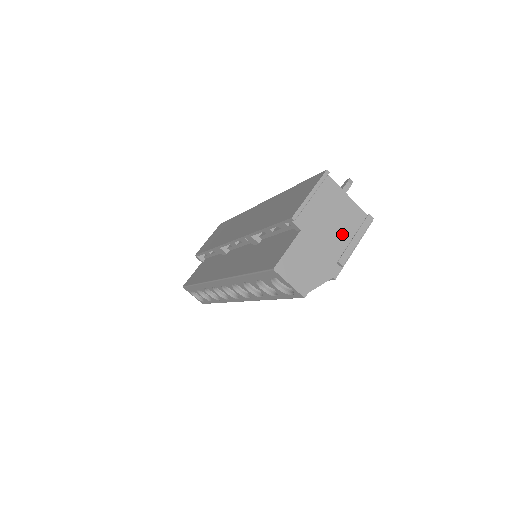
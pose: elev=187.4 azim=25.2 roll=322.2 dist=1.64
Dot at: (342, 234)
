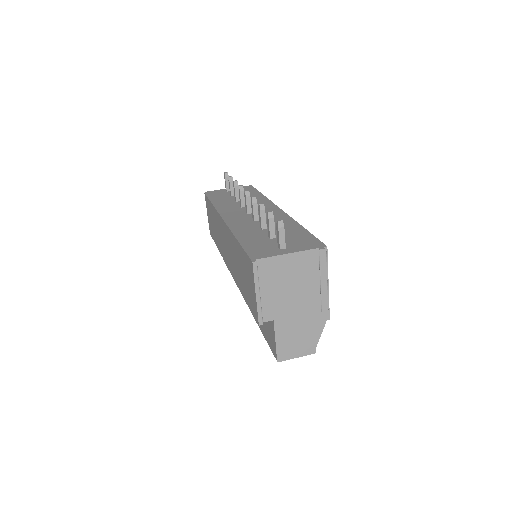
Dot at: (308, 286)
